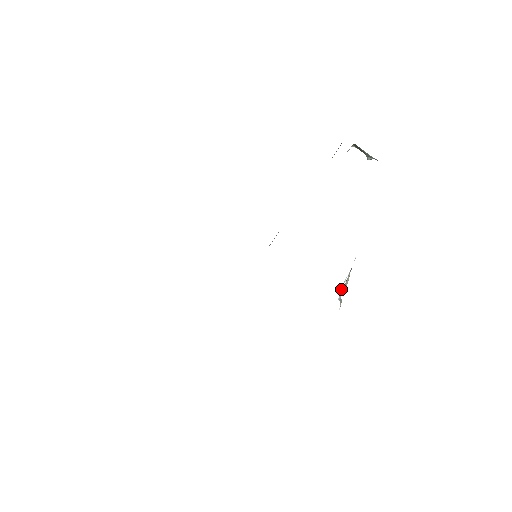
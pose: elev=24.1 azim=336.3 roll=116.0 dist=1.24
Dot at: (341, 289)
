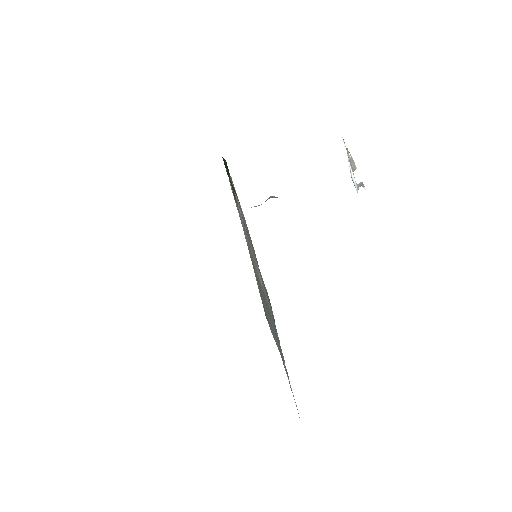
Dot at: occluded
